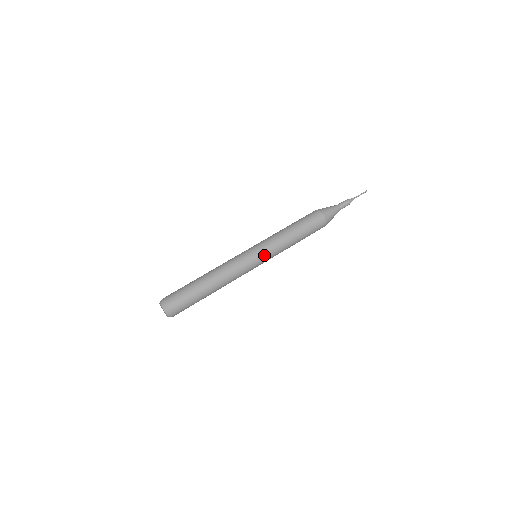
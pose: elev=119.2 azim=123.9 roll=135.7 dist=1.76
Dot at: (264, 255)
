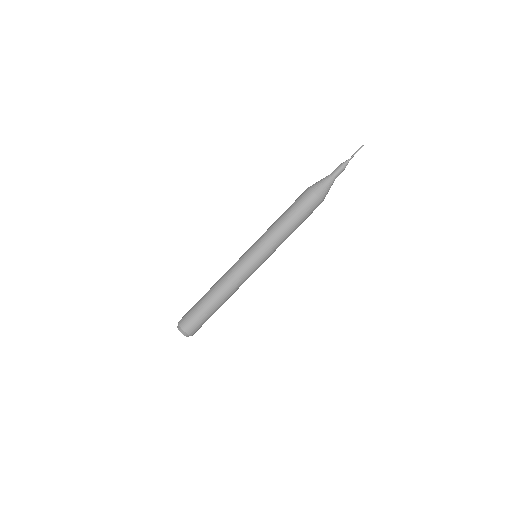
Dot at: (264, 258)
